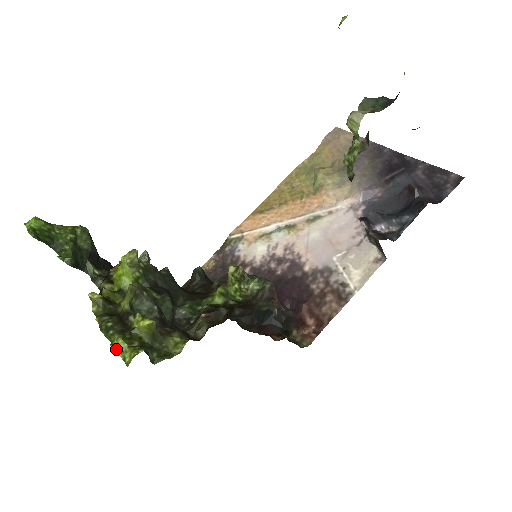
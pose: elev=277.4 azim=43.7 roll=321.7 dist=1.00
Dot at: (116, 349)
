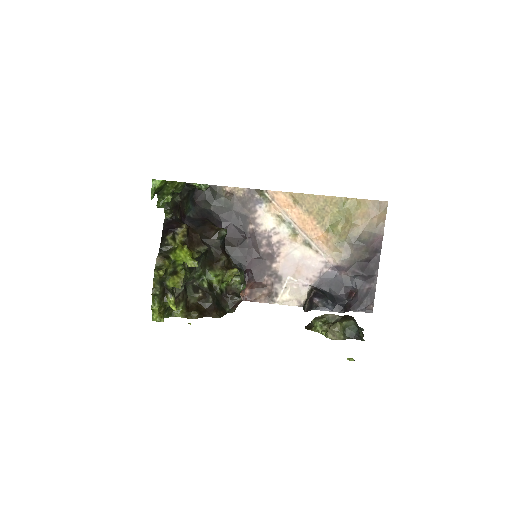
Dot at: (153, 310)
